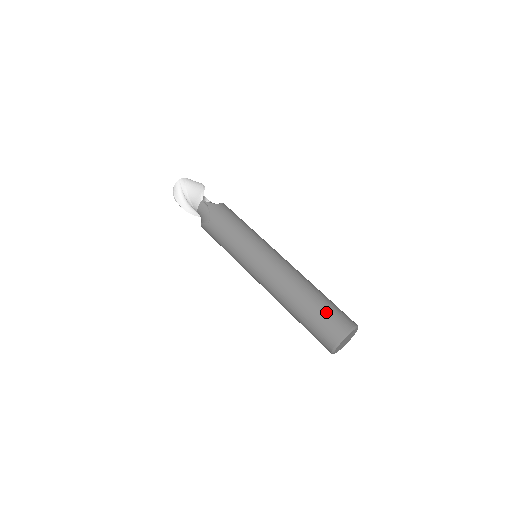
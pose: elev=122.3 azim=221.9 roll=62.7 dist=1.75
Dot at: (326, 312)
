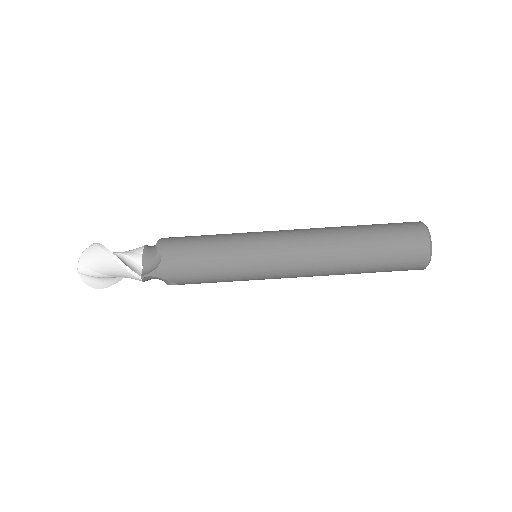
Dot at: (393, 258)
